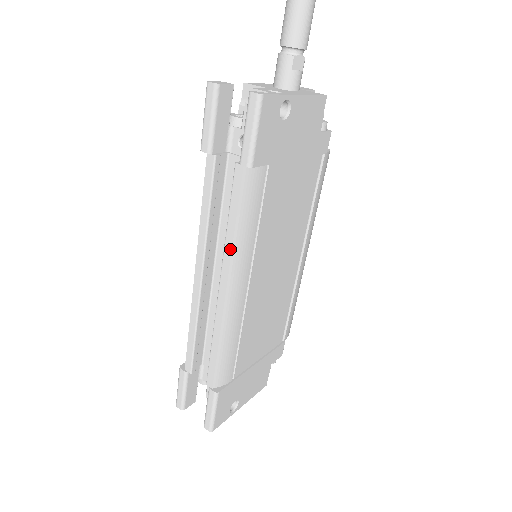
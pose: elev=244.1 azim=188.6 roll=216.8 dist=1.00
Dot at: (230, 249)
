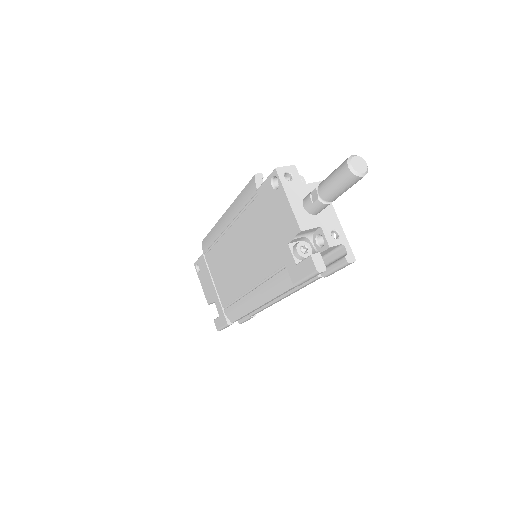
Dot at: occluded
